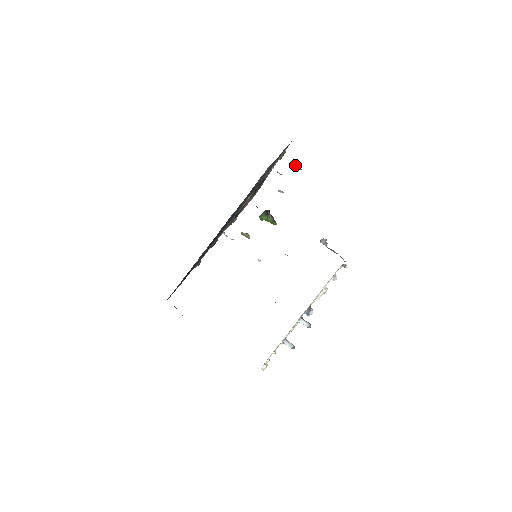
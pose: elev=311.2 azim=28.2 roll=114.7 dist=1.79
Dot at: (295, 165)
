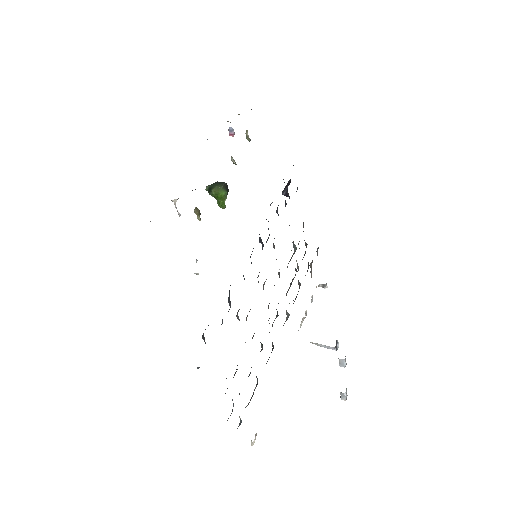
Dot at: (247, 131)
